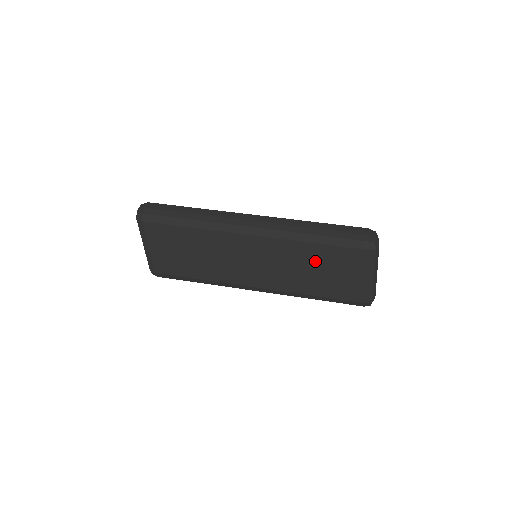
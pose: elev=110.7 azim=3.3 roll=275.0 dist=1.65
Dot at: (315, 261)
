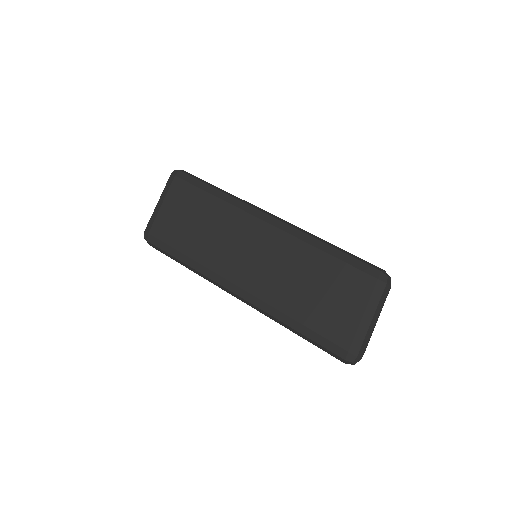
Dot at: (316, 274)
